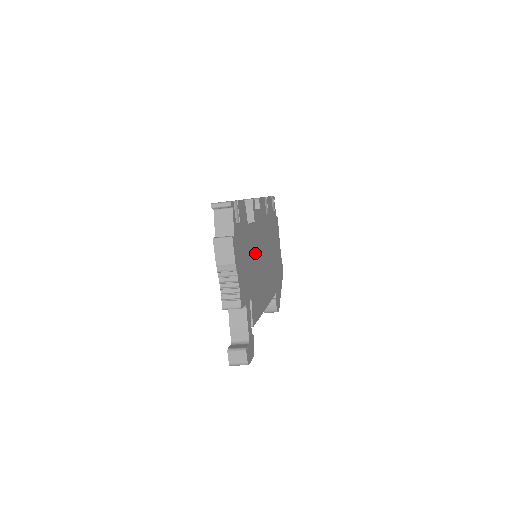
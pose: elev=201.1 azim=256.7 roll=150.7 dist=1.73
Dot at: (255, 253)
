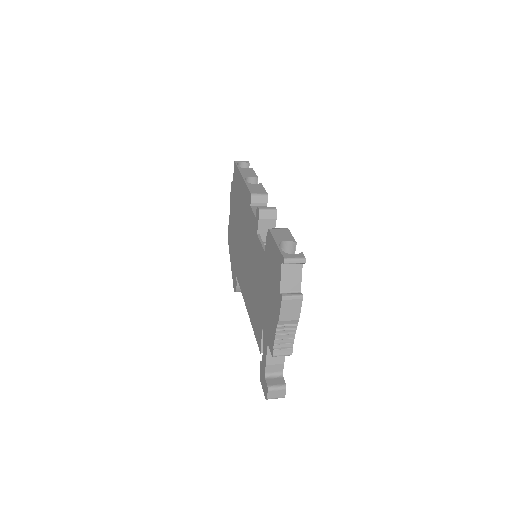
Dot at: occluded
